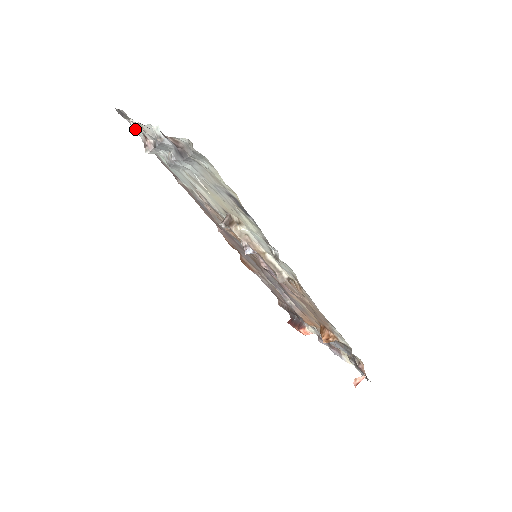
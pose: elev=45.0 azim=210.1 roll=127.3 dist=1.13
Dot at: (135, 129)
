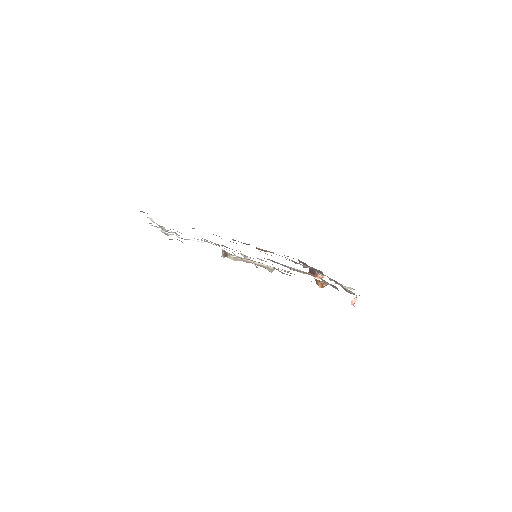
Dot at: (152, 221)
